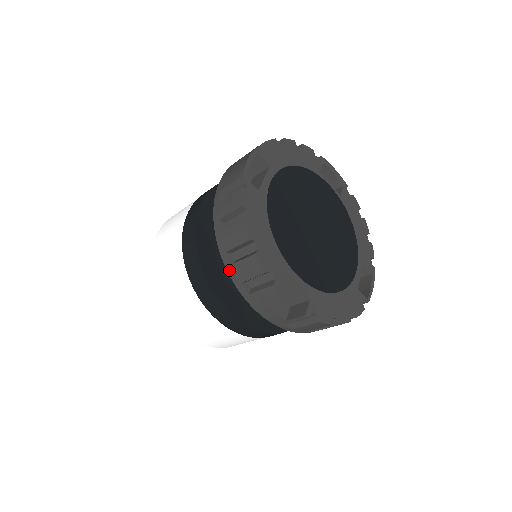
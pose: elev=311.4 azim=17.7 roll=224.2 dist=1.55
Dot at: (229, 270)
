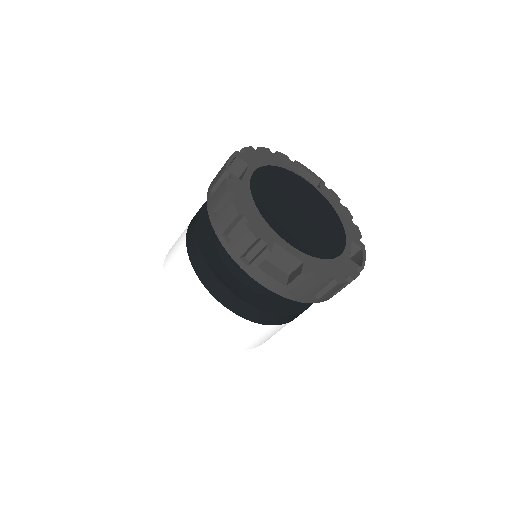
Dot at: (227, 249)
